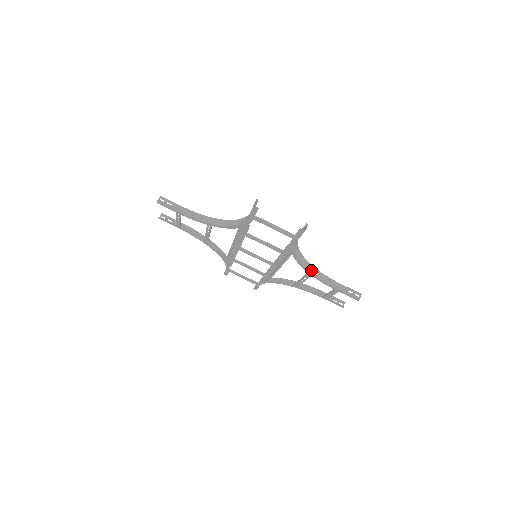
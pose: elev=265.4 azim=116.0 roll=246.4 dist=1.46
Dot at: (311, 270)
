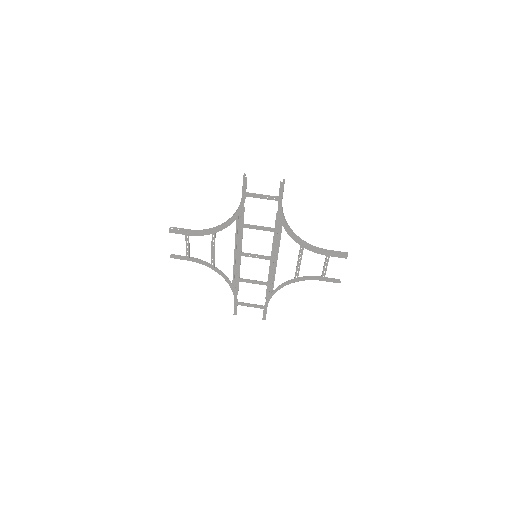
Dot at: (301, 241)
